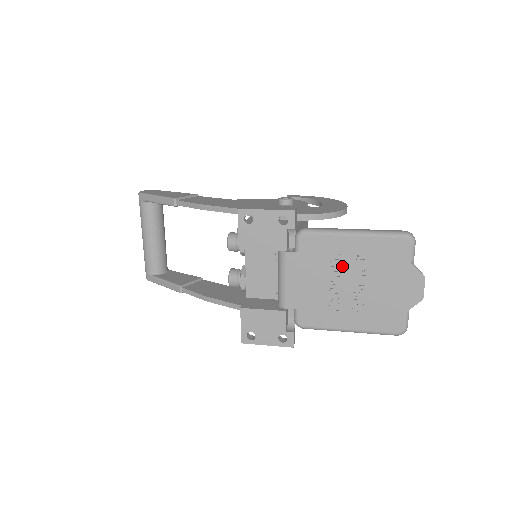
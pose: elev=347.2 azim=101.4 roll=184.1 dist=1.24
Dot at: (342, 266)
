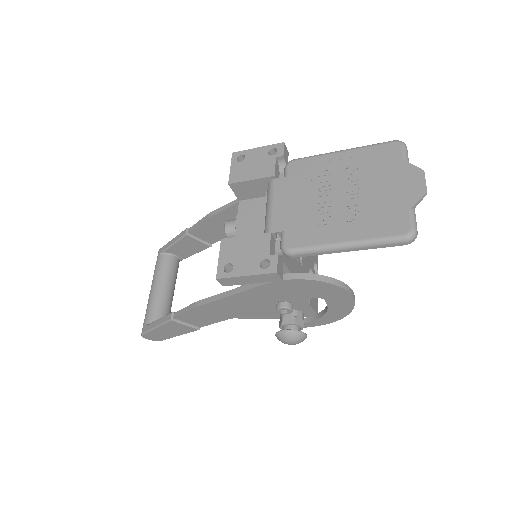
Dot at: (332, 179)
